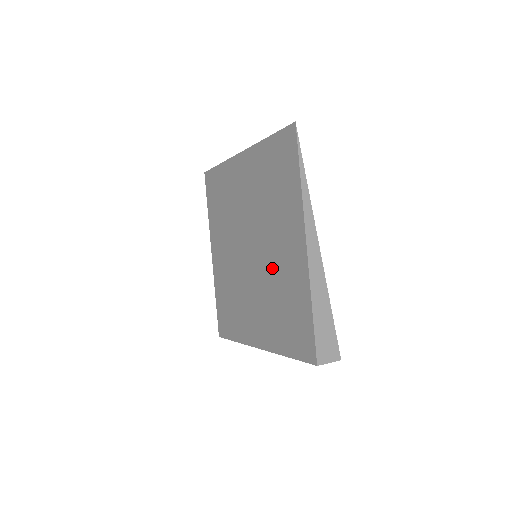
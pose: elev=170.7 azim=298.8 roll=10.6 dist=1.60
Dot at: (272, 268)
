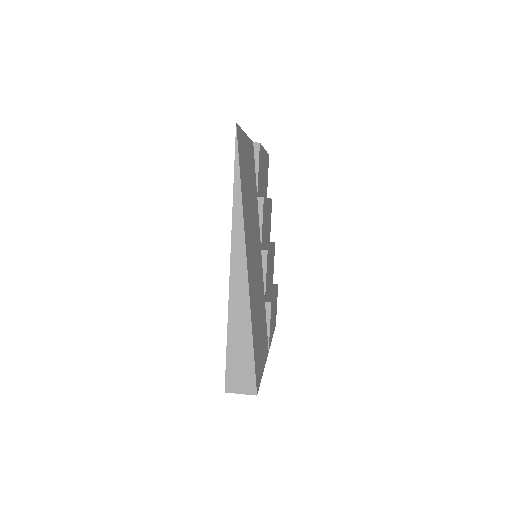
Dot at: occluded
